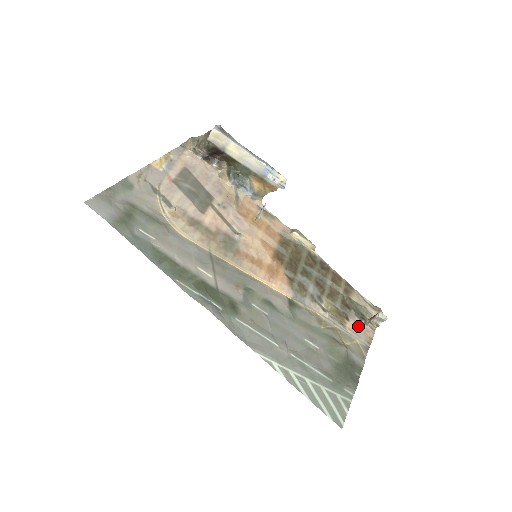
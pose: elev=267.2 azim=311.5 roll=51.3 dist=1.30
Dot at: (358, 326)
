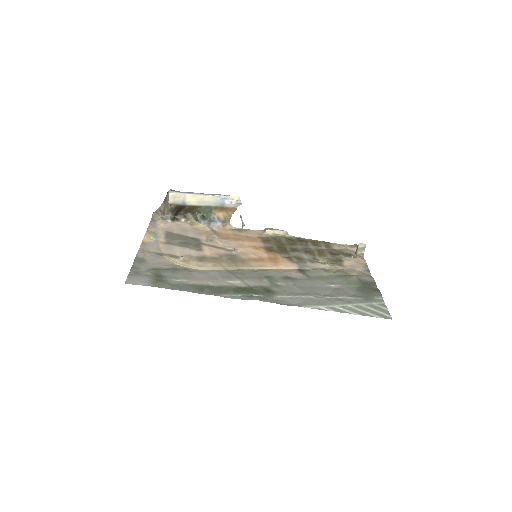
Dot at: (352, 261)
